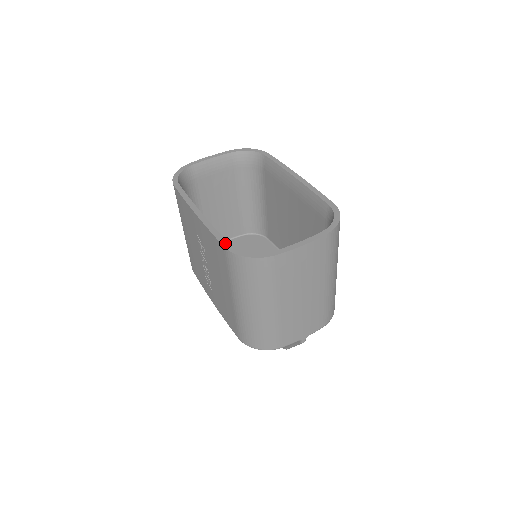
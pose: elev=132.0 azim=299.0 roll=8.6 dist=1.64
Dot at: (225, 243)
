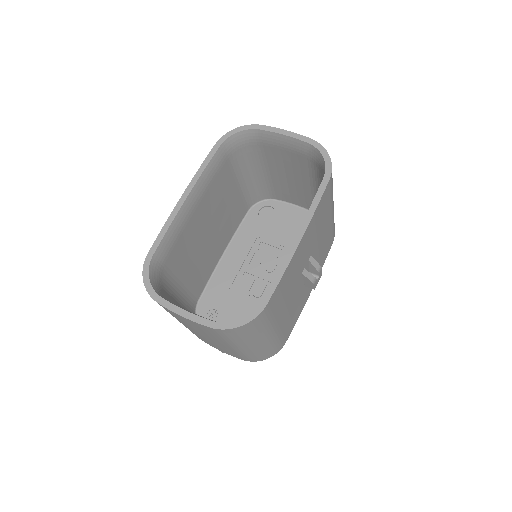
Dot at: (152, 251)
